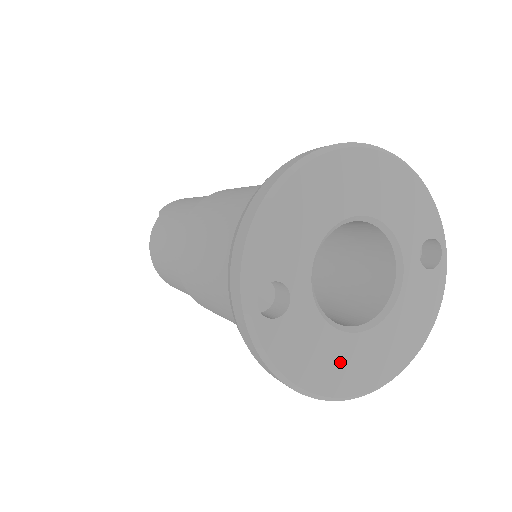
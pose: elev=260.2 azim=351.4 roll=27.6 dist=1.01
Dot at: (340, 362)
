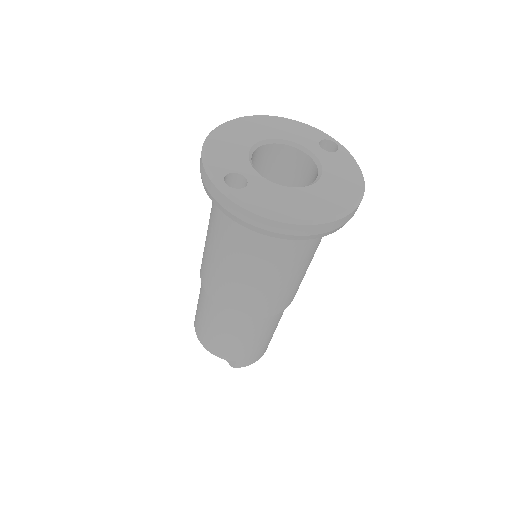
Dot at: (304, 202)
